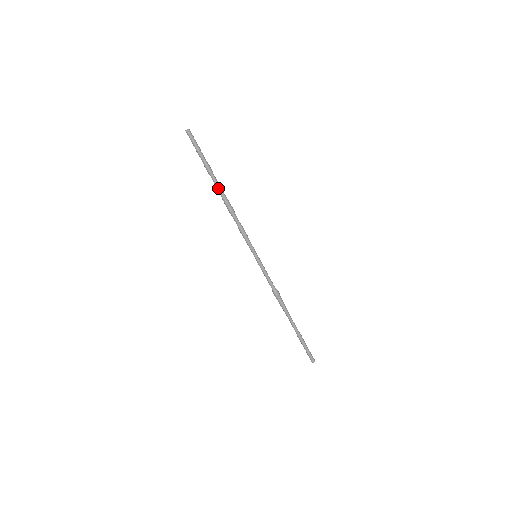
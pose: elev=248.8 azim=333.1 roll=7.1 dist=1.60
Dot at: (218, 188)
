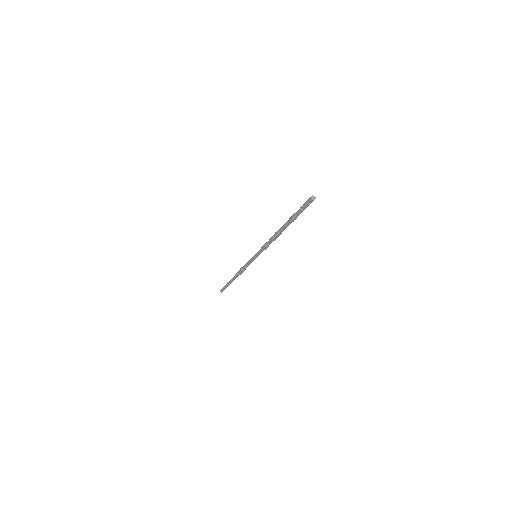
Dot at: occluded
